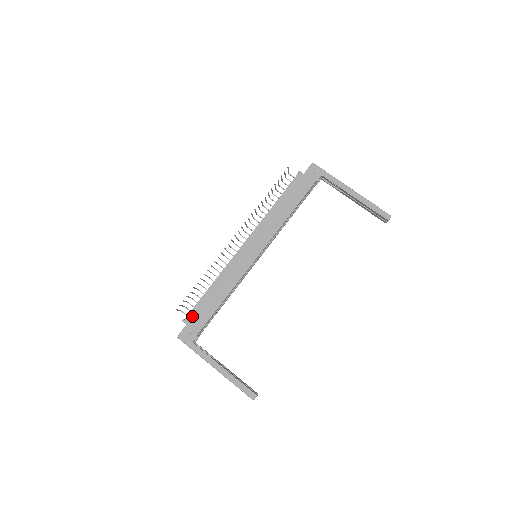
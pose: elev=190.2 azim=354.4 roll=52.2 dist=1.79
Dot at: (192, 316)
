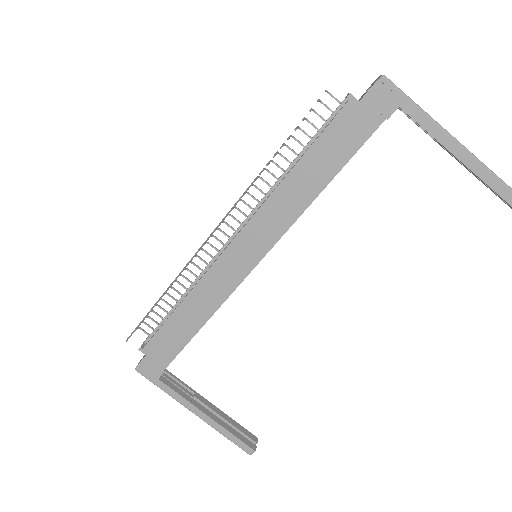
Dot at: (153, 345)
